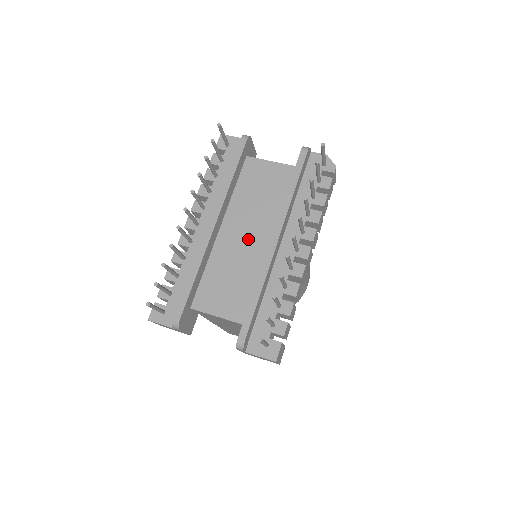
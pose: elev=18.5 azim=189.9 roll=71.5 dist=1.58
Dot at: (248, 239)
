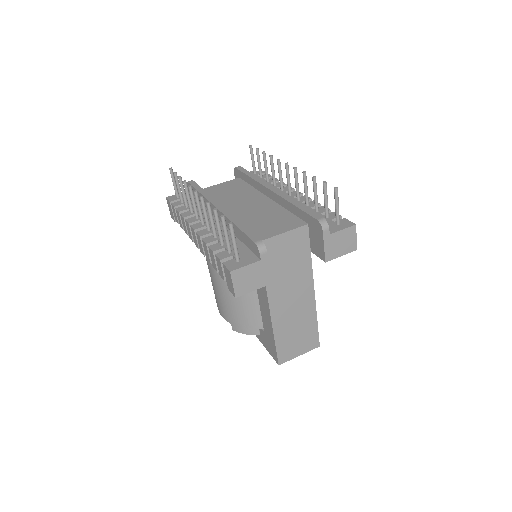
Dot at: (252, 204)
